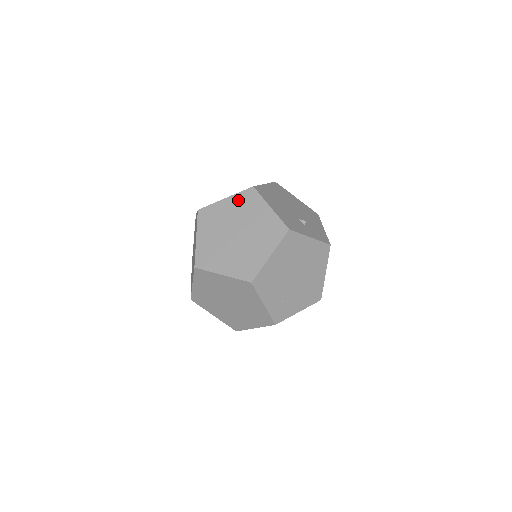
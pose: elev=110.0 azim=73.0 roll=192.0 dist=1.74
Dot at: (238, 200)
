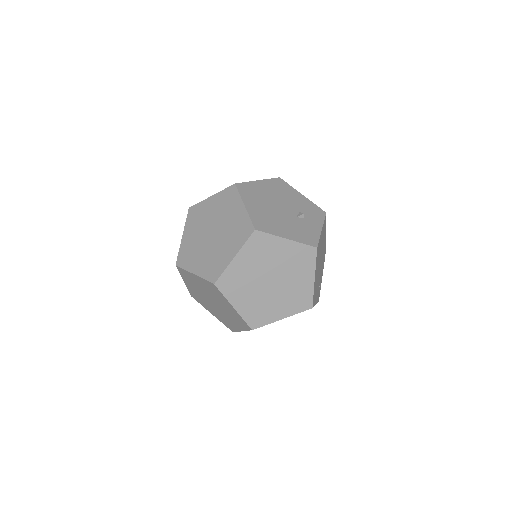
Dot at: (249, 251)
